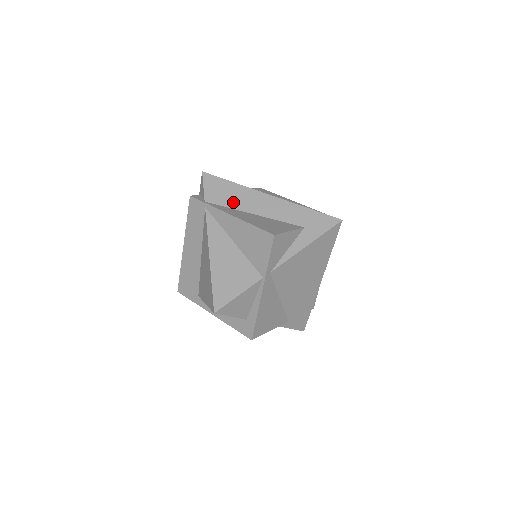
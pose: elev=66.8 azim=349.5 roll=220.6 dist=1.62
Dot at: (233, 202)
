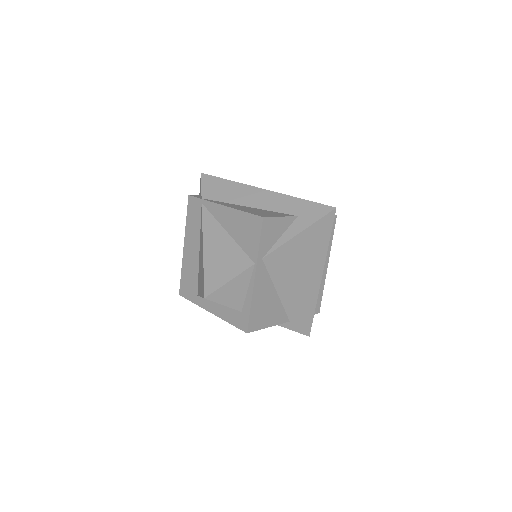
Dot at: (229, 197)
